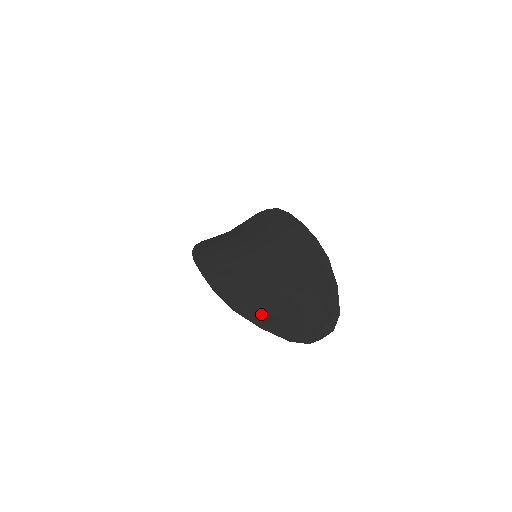
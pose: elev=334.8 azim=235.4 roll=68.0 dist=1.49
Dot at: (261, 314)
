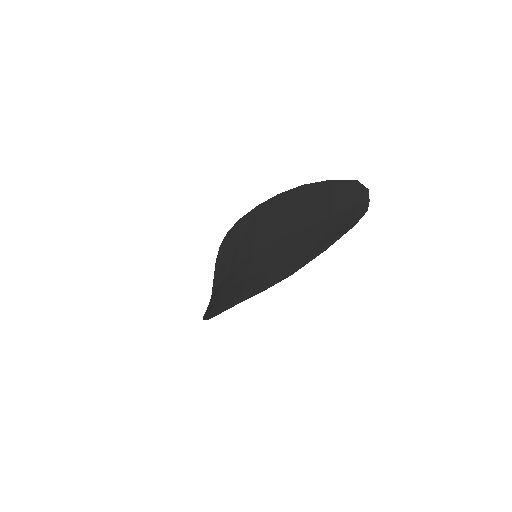
Dot at: (314, 248)
